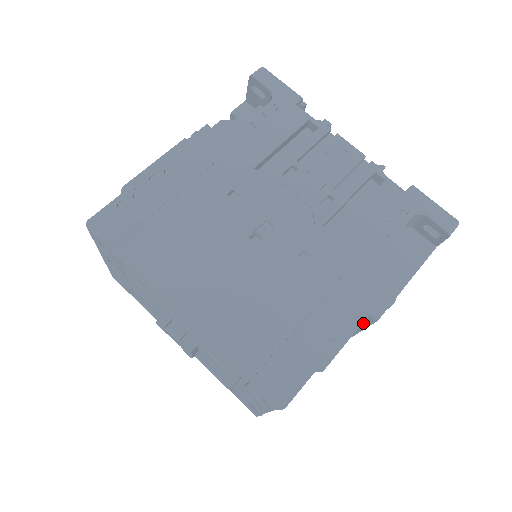
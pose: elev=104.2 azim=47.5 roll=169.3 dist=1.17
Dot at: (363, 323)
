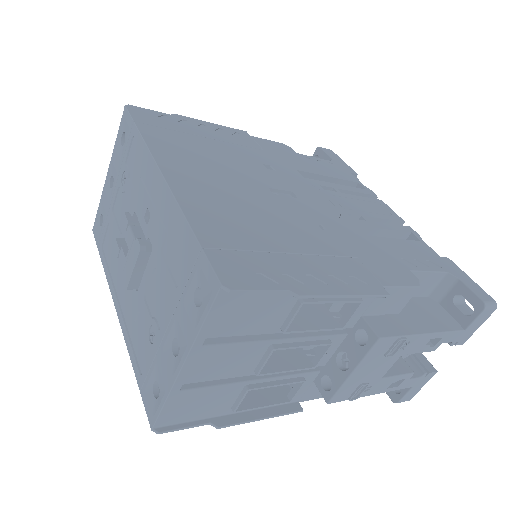
Dot at: (355, 356)
